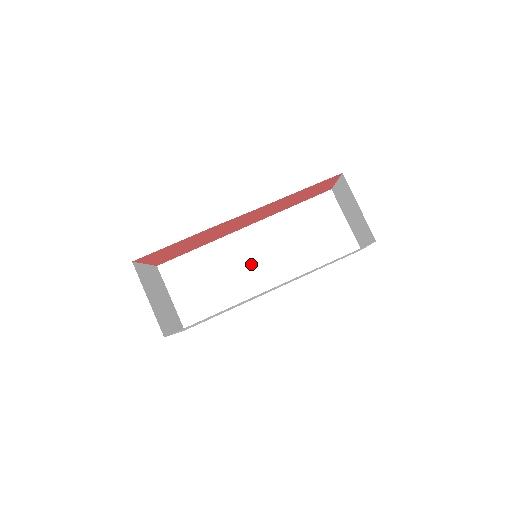
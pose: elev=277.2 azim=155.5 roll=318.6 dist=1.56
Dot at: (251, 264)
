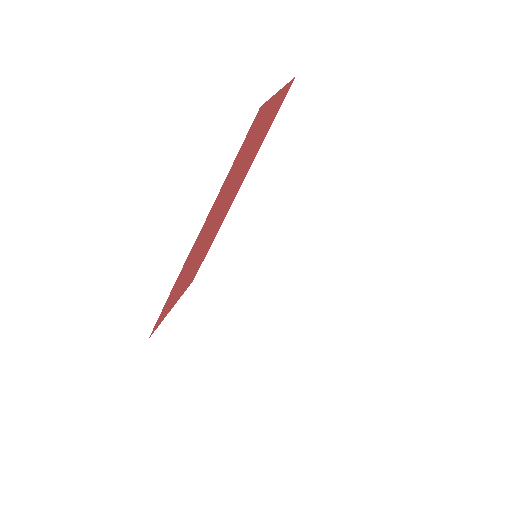
Dot at: (271, 238)
